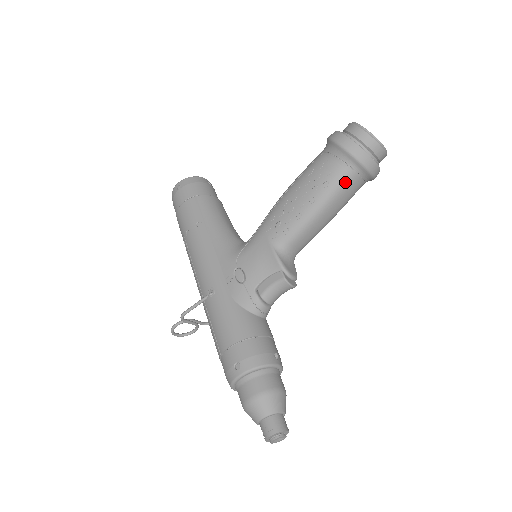
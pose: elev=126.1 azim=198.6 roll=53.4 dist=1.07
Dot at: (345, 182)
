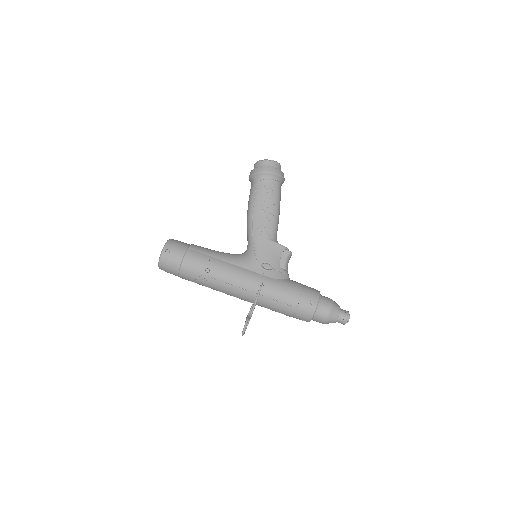
Dot at: (280, 190)
